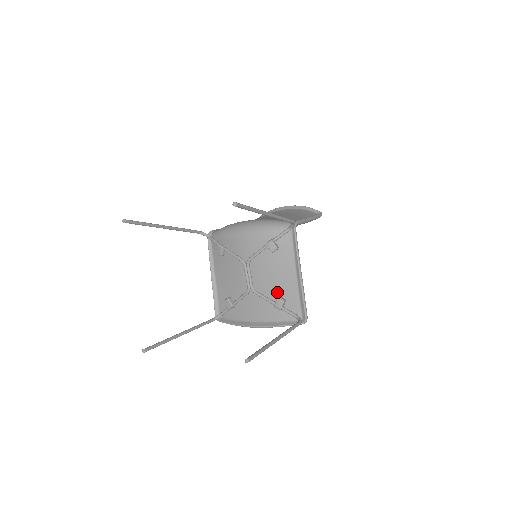
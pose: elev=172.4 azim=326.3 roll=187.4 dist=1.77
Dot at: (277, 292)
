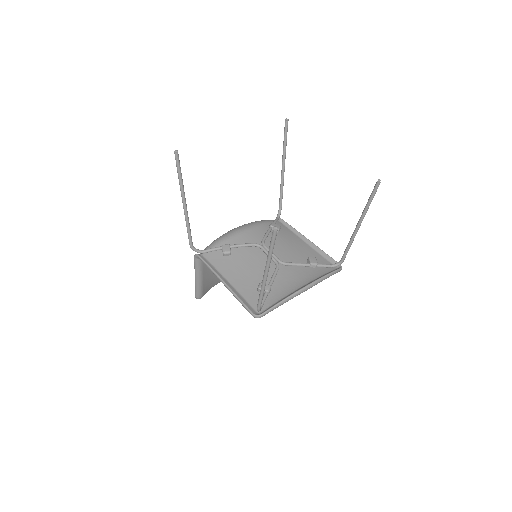
Dot at: (302, 258)
